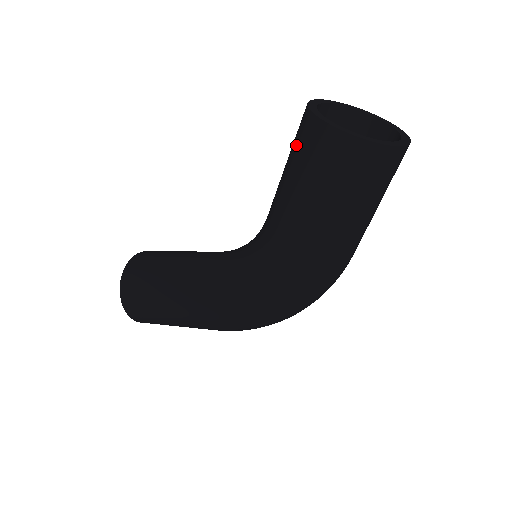
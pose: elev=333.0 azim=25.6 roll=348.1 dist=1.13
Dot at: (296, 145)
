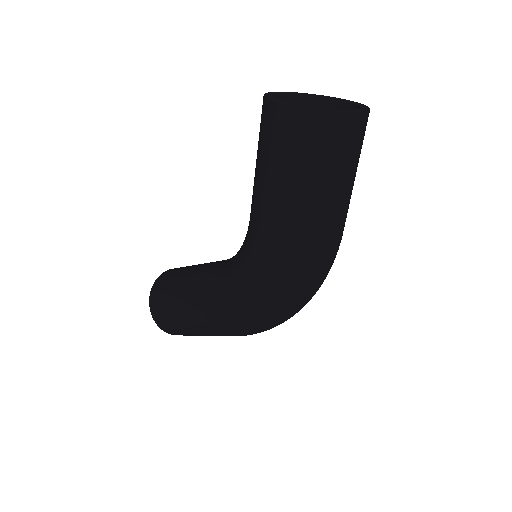
Dot at: occluded
